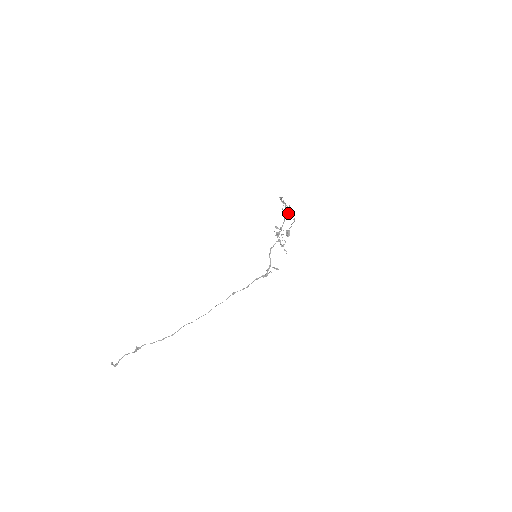
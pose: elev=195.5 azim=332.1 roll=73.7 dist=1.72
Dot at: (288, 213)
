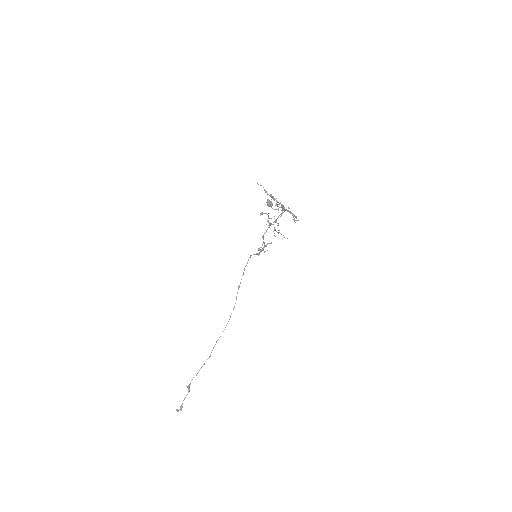
Dot at: (285, 210)
